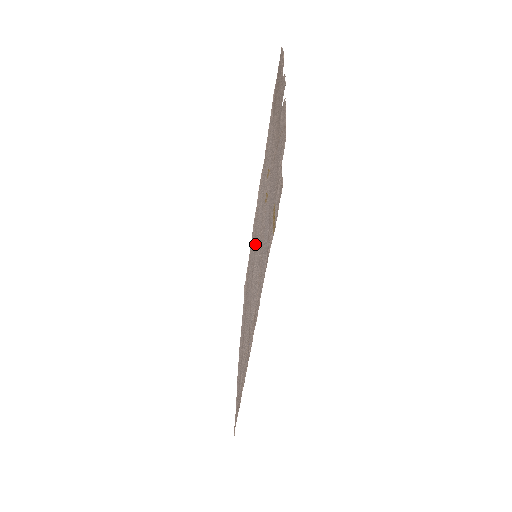
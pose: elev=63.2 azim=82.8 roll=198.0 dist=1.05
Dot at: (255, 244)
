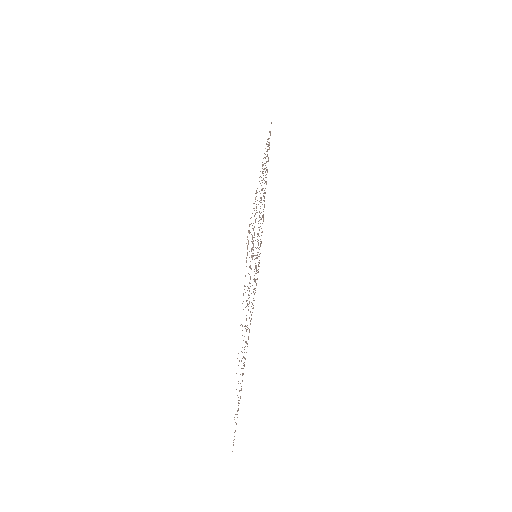
Dot at: occluded
